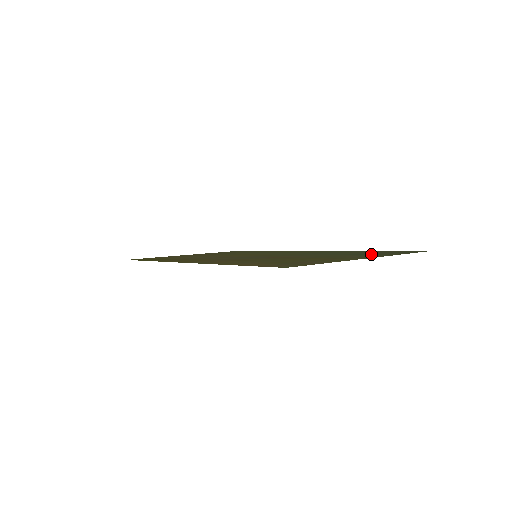
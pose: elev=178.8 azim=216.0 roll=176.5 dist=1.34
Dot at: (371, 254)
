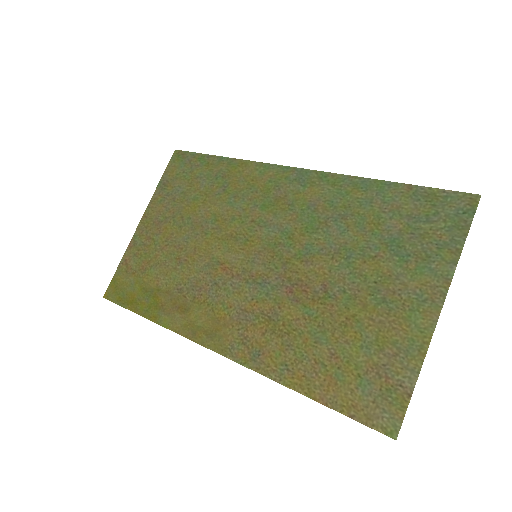
Dot at: (415, 252)
